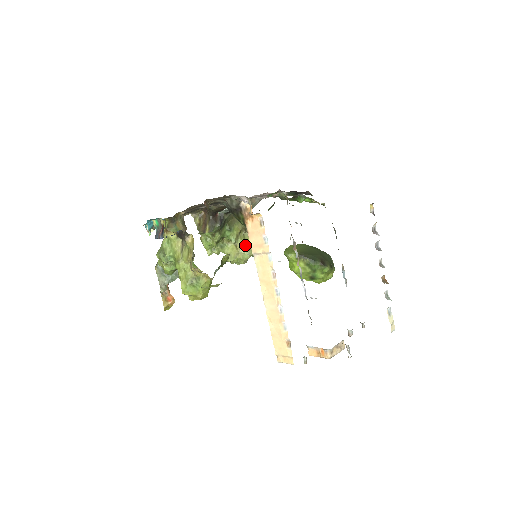
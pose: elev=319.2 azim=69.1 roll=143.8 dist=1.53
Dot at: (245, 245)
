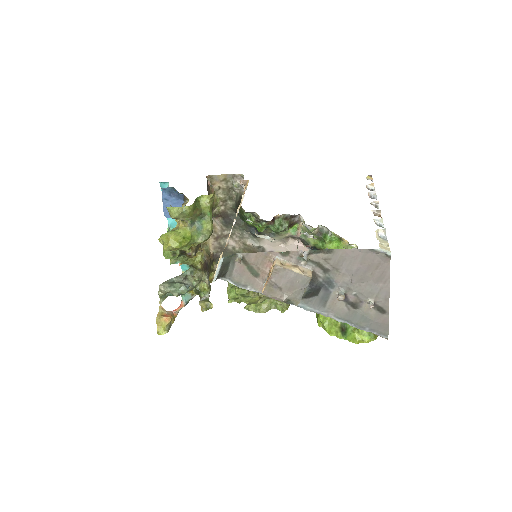
Dot at: occluded
